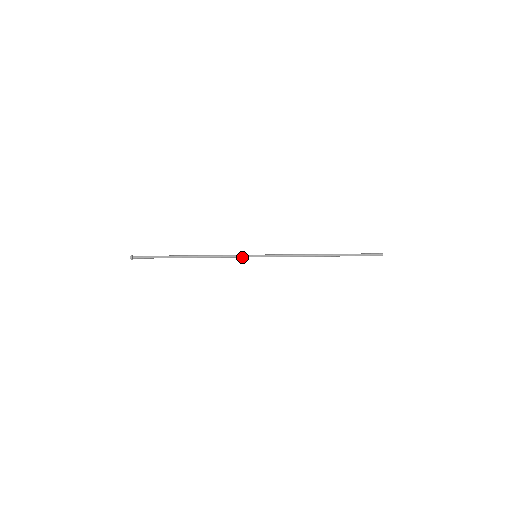
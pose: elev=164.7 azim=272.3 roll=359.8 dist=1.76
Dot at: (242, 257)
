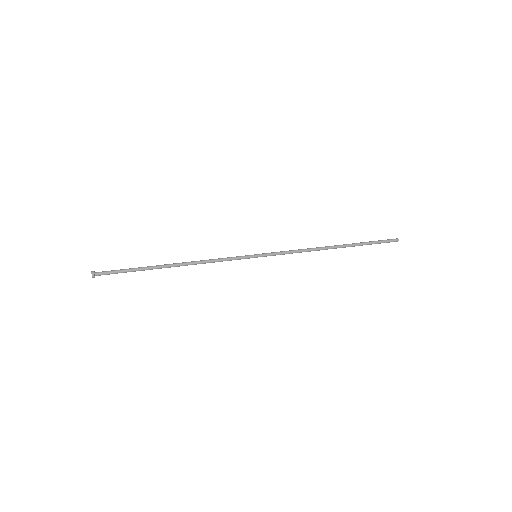
Dot at: (239, 259)
